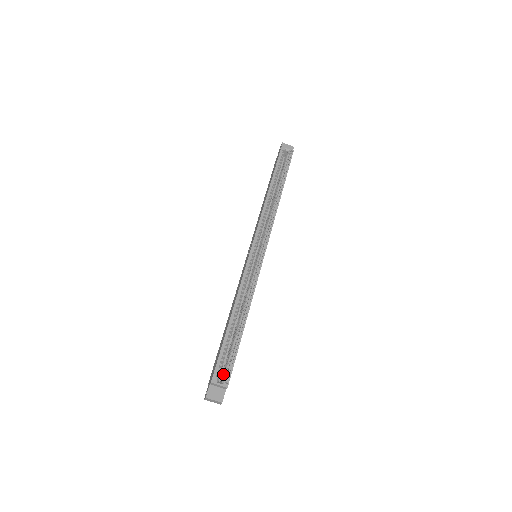
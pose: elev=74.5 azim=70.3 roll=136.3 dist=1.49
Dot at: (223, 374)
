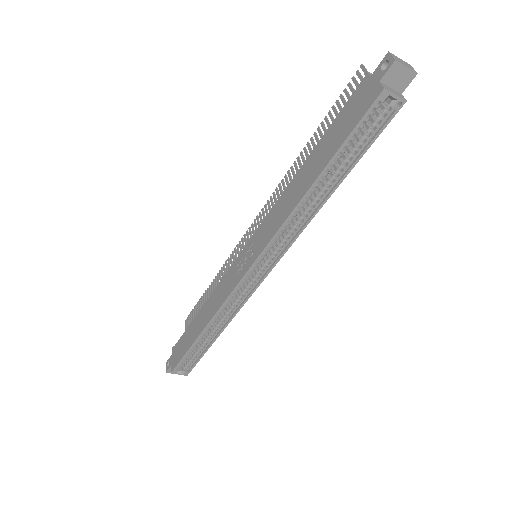
Dot at: (185, 364)
